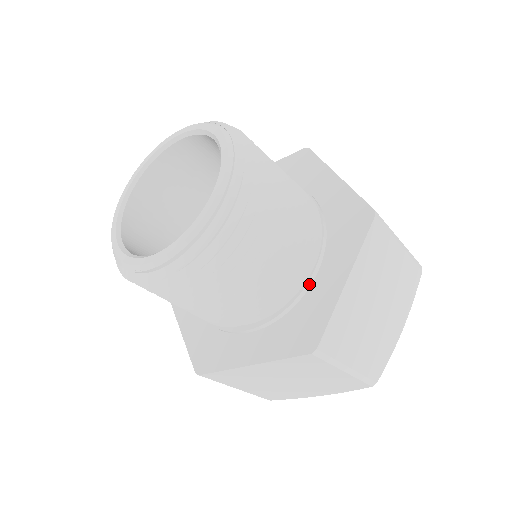
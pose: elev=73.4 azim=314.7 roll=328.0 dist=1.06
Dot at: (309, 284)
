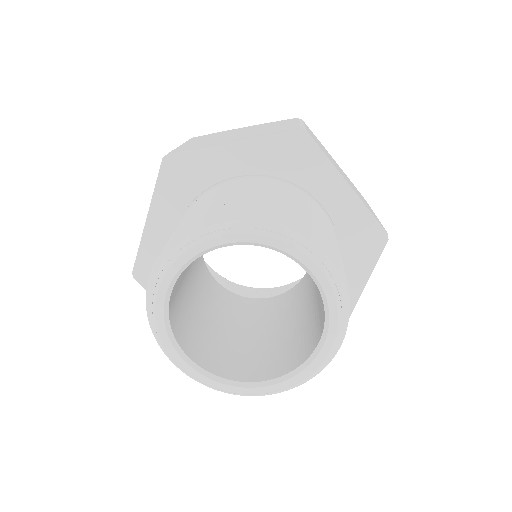
Dot at: occluded
